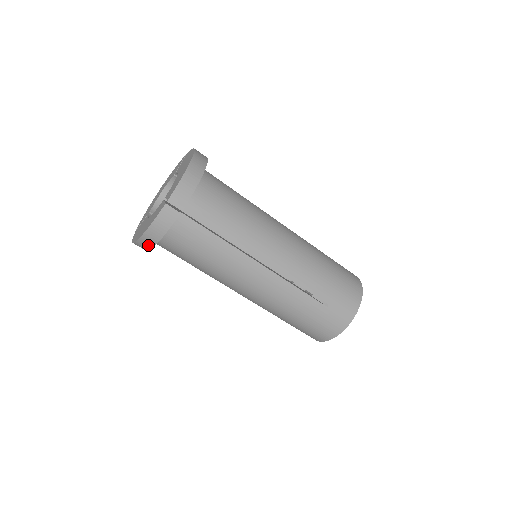
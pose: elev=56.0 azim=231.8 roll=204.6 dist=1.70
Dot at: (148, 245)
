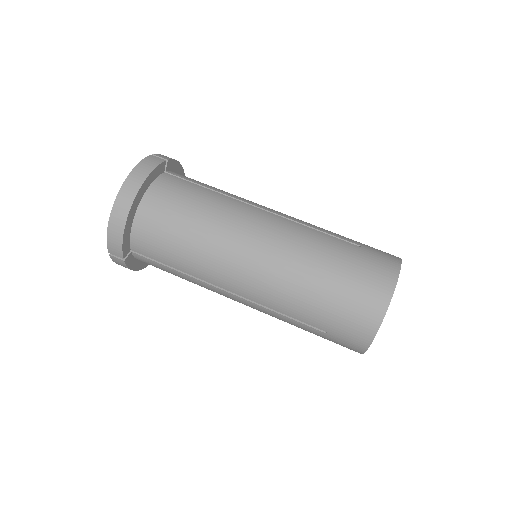
Dot at: (131, 194)
